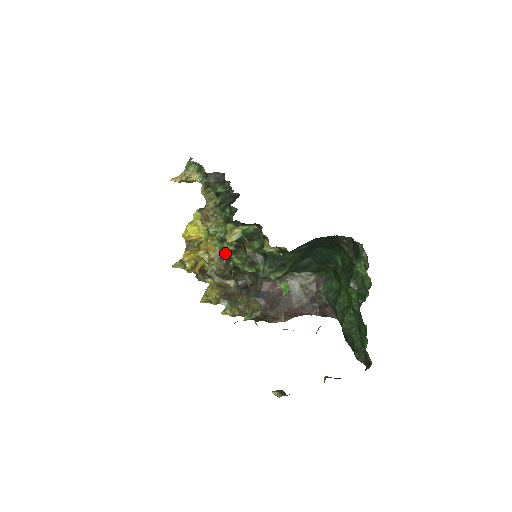
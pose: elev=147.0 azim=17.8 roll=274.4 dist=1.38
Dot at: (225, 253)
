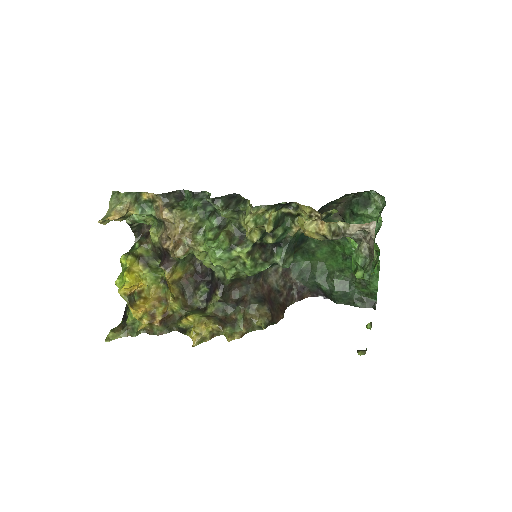
Dot at: (228, 265)
